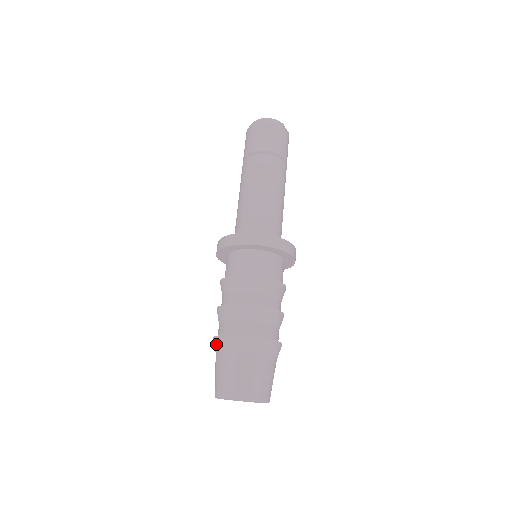
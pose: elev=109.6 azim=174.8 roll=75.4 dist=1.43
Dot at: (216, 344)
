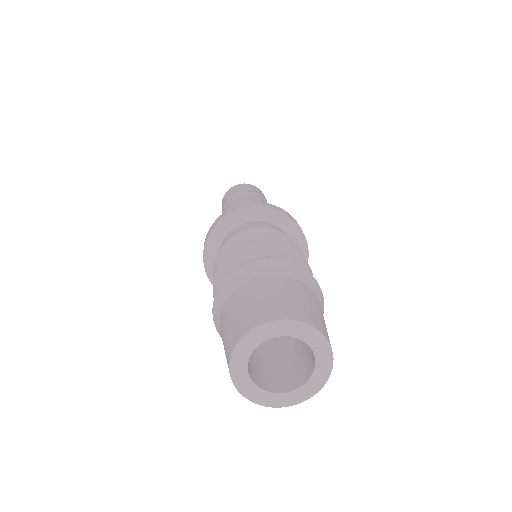
Dot at: occluded
